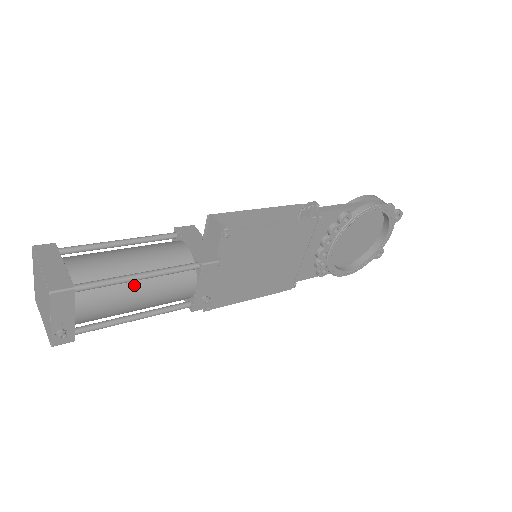
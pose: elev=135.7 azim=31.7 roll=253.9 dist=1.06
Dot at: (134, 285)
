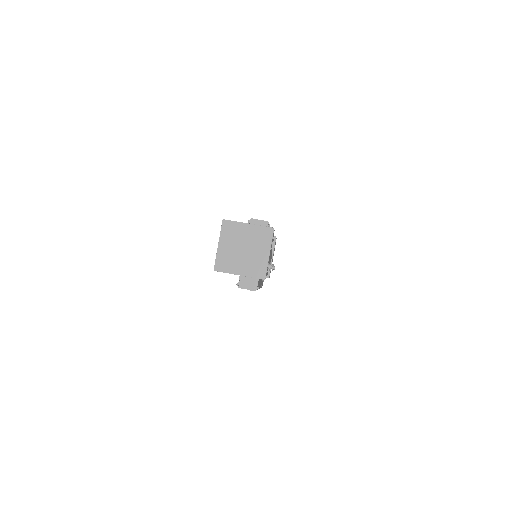
Dot at: occluded
